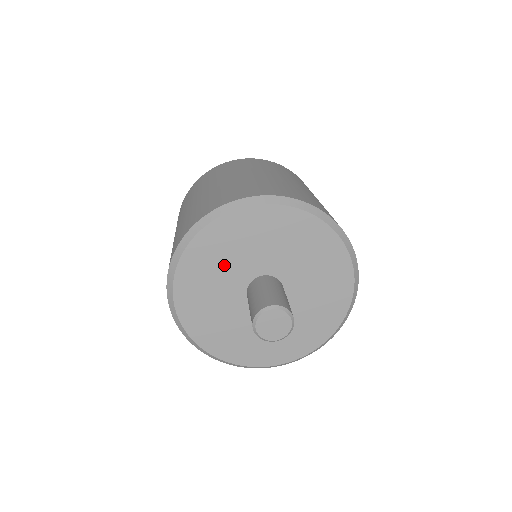
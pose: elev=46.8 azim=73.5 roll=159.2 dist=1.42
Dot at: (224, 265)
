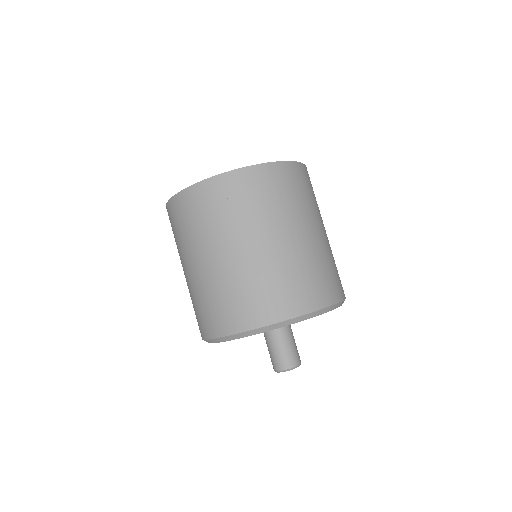
Dot at: occluded
